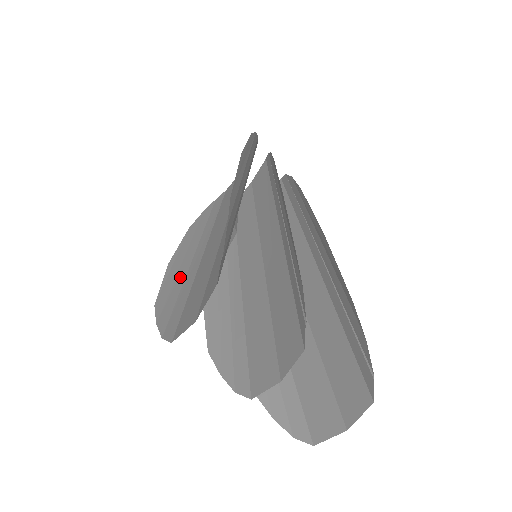
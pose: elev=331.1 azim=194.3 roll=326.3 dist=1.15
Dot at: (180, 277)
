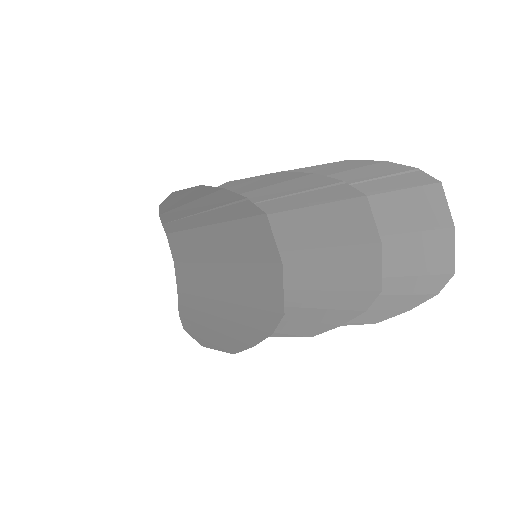
Dot at: (224, 327)
